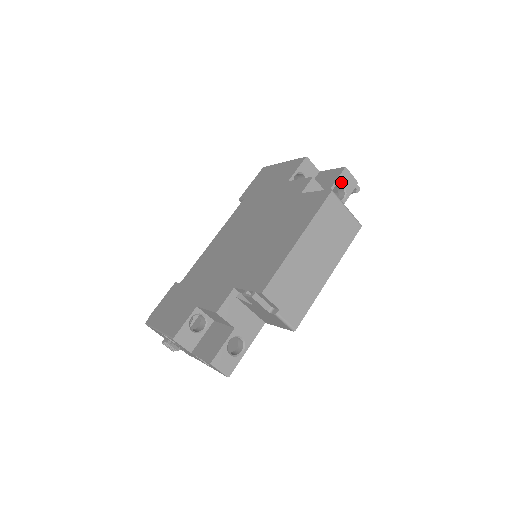
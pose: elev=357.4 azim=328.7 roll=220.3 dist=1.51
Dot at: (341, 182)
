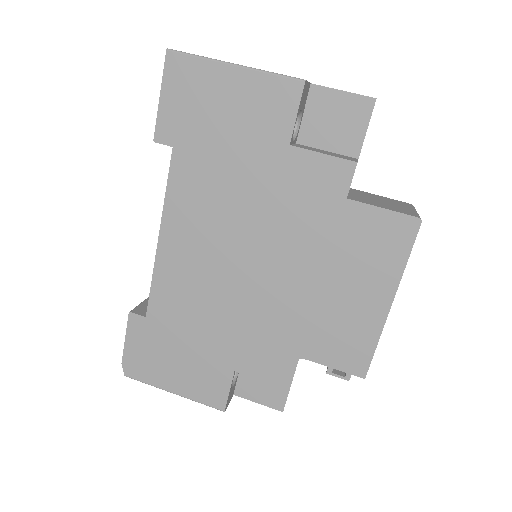
Dot at: (368, 125)
